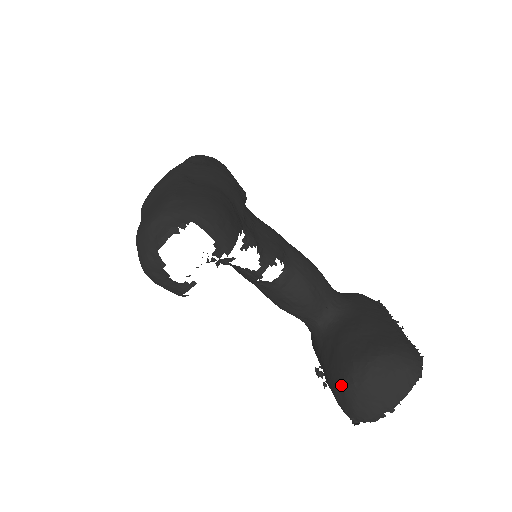
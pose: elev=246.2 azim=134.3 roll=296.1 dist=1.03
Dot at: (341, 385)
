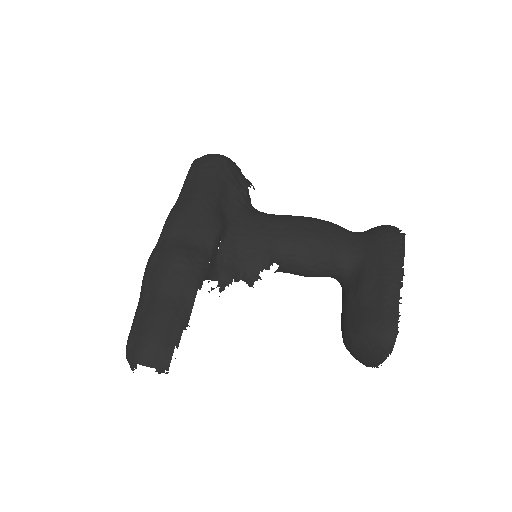
Dot at: (343, 342)
